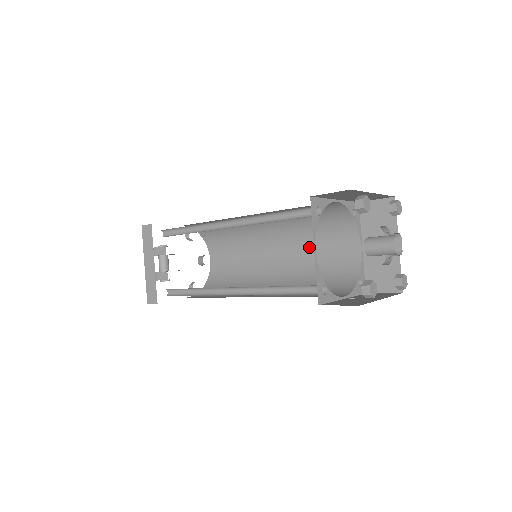
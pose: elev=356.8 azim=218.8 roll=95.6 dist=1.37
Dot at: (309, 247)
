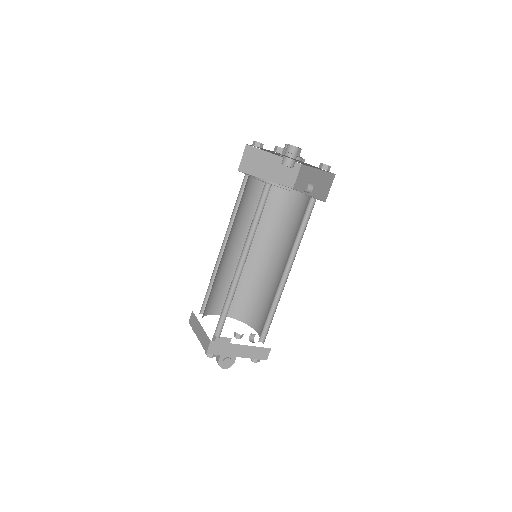
Dot at: (290, 235)
